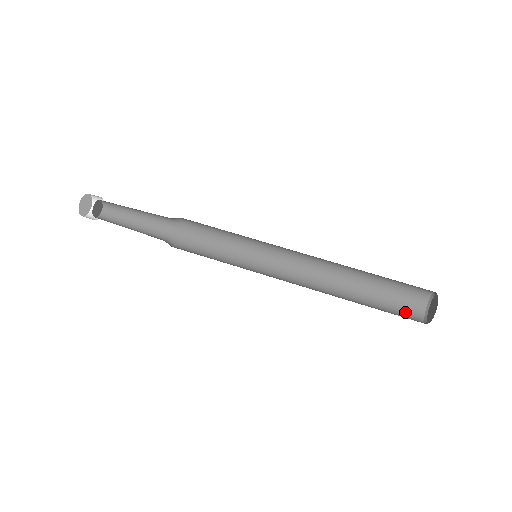
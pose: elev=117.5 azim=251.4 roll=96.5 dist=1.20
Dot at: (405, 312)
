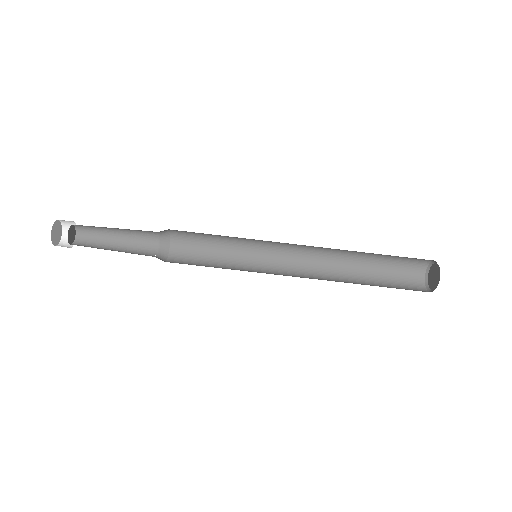
Dot at: (407, 284)
